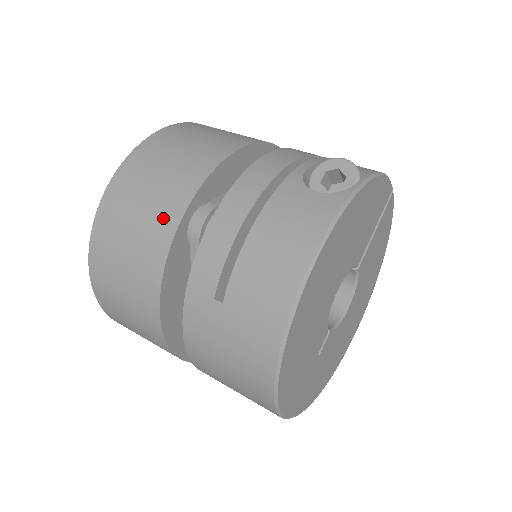
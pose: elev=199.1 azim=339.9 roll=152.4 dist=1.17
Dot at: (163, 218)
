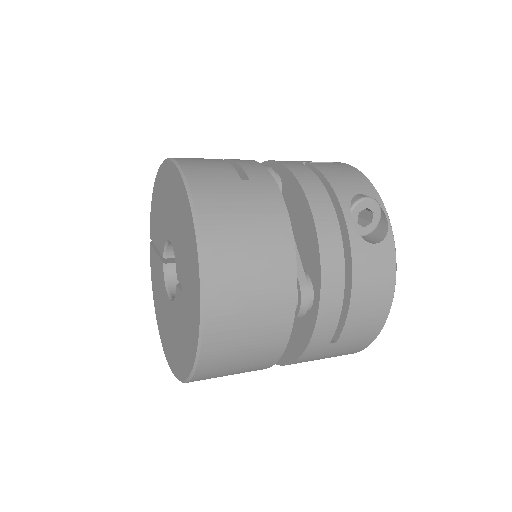
Dot at: (278, 321)
